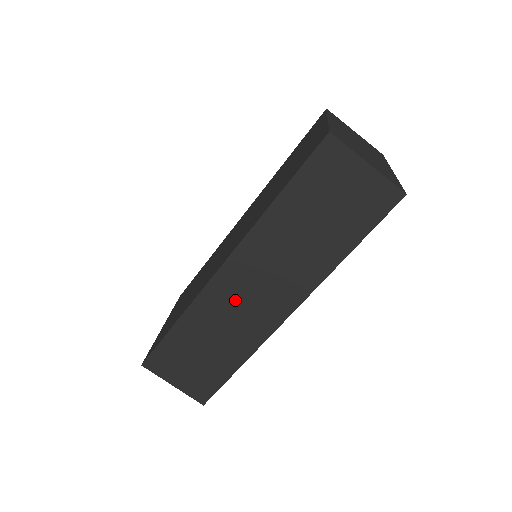
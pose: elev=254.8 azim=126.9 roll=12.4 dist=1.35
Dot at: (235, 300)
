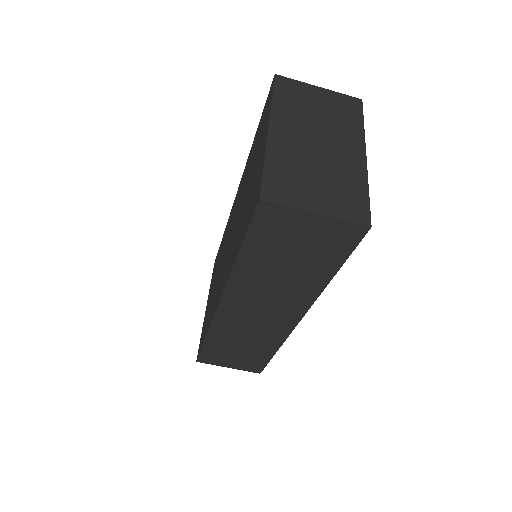
Dot at: (245, 320)
